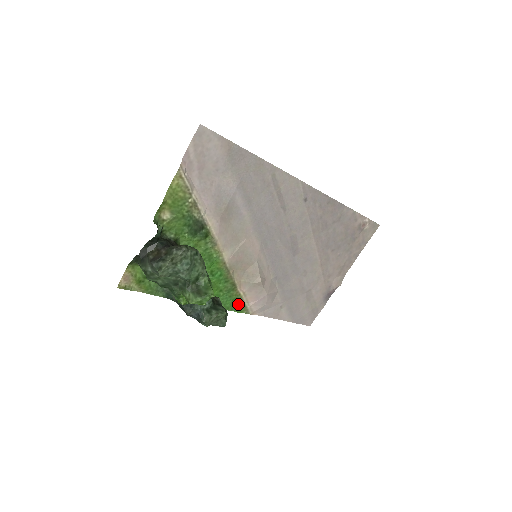
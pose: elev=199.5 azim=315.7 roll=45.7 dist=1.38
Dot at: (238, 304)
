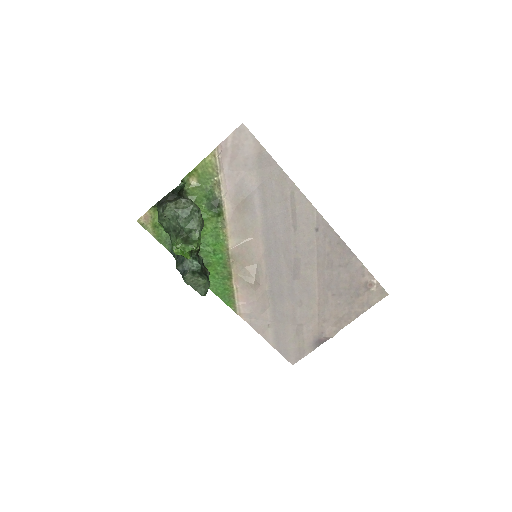
Dot at: (229, 296)
